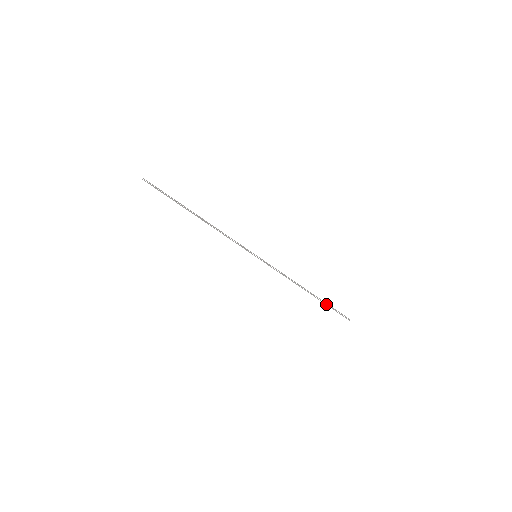
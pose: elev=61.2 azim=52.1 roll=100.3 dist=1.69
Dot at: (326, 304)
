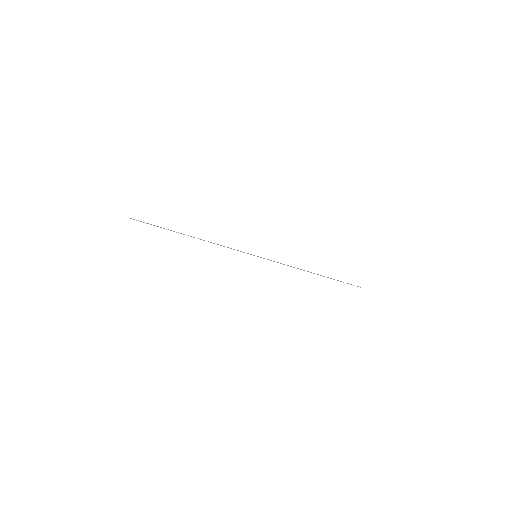
Dot at: (334, 279)
